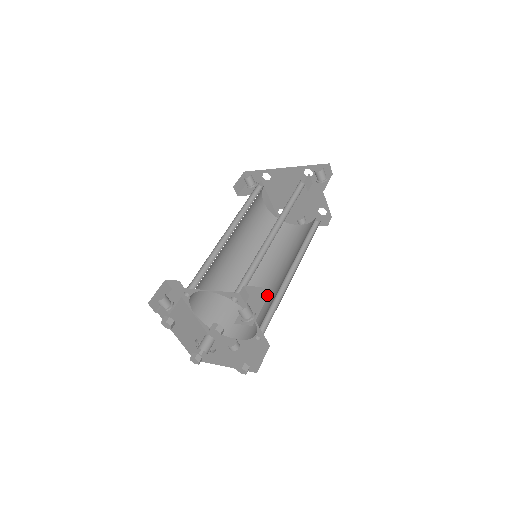
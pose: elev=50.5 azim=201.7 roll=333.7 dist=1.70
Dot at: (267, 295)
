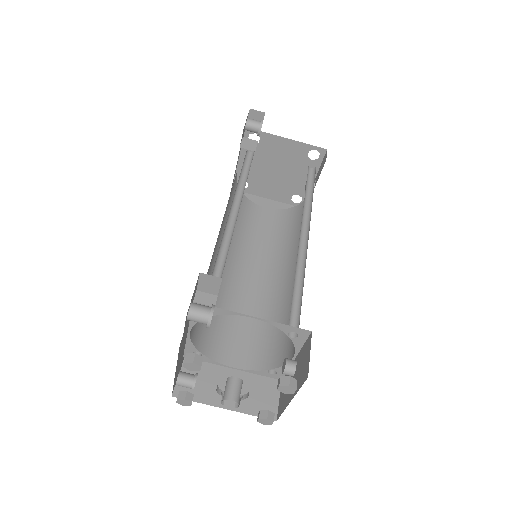
Dot at: occluded
